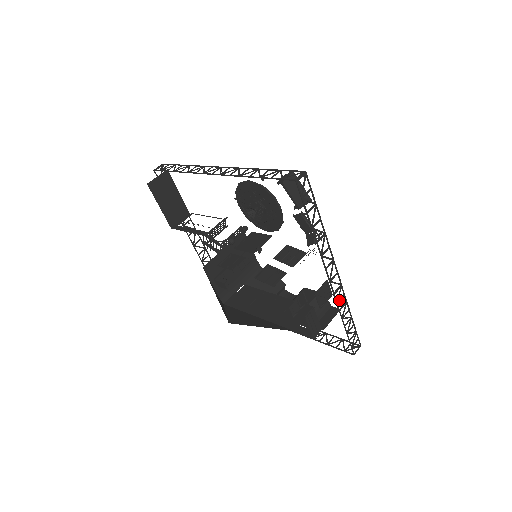
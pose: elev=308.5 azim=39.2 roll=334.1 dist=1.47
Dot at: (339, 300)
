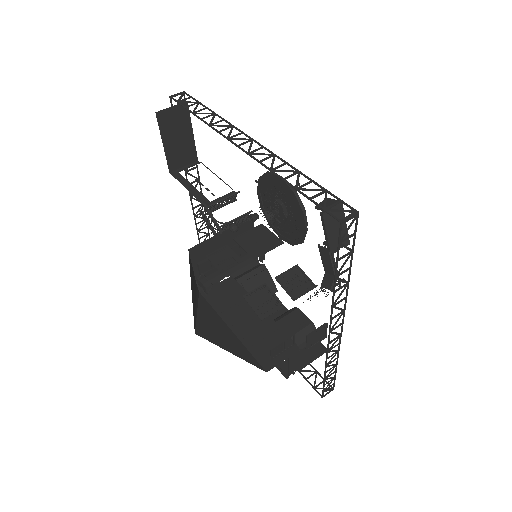
Dot at: (331, 349)
